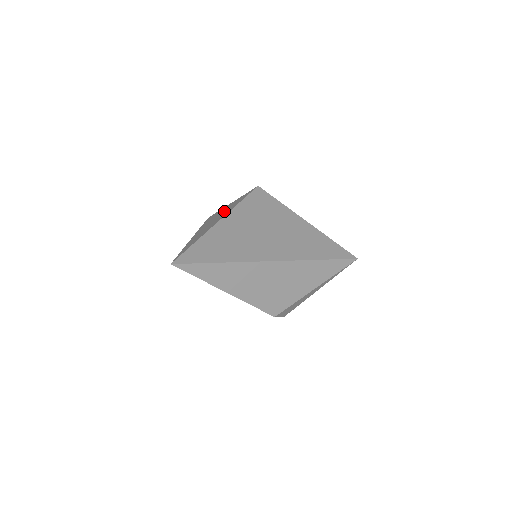
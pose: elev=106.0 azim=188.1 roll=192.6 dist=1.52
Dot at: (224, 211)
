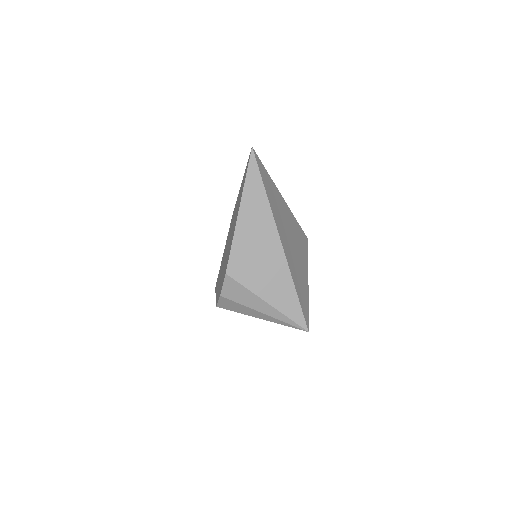
Dot at: occluded
